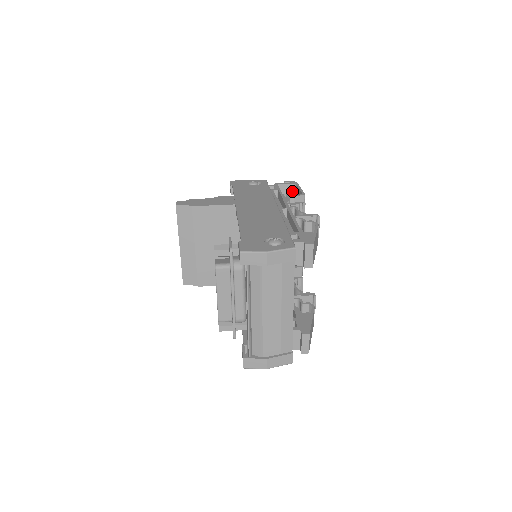
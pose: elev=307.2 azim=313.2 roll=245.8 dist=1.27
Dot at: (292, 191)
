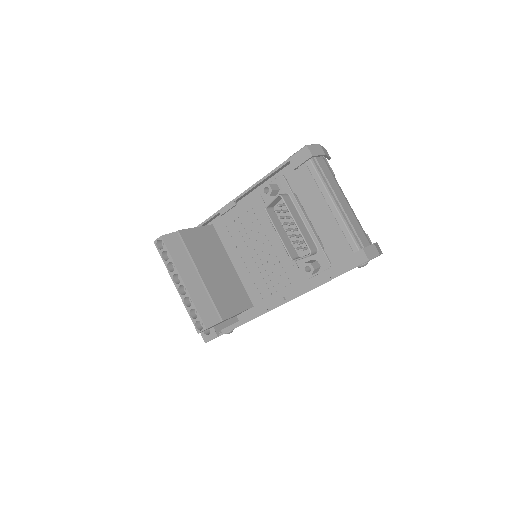
Dot at: occluded
